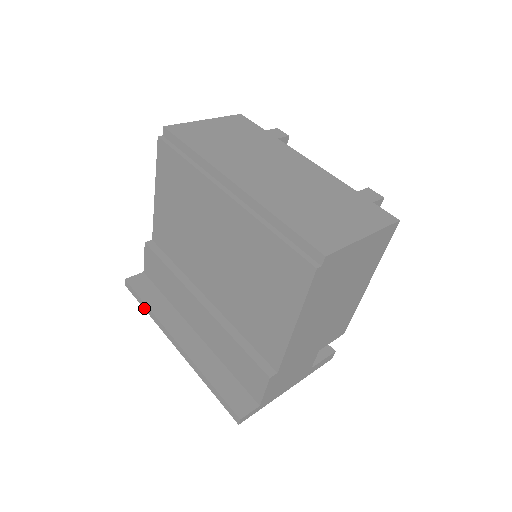
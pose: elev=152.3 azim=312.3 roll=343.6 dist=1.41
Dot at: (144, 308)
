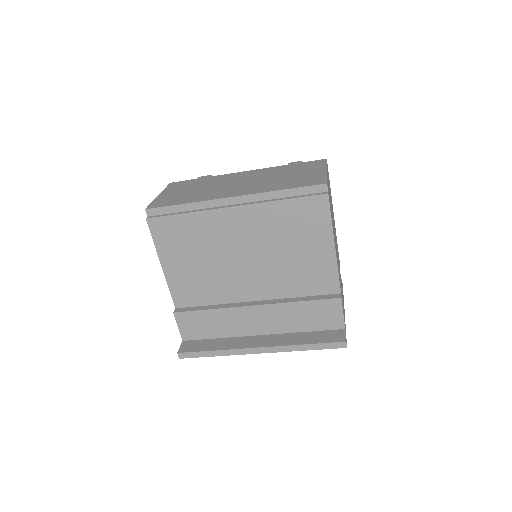
Dot at: (211, 356)
